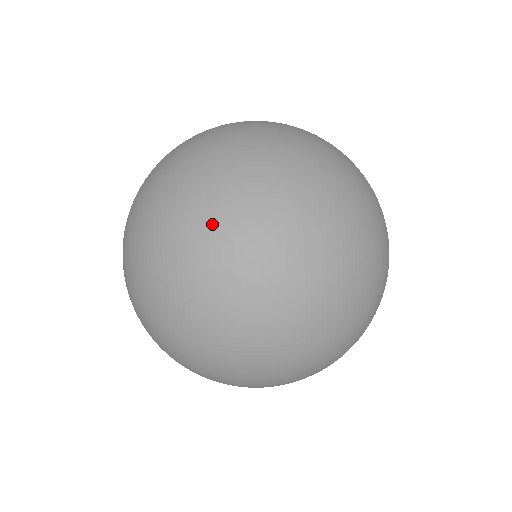
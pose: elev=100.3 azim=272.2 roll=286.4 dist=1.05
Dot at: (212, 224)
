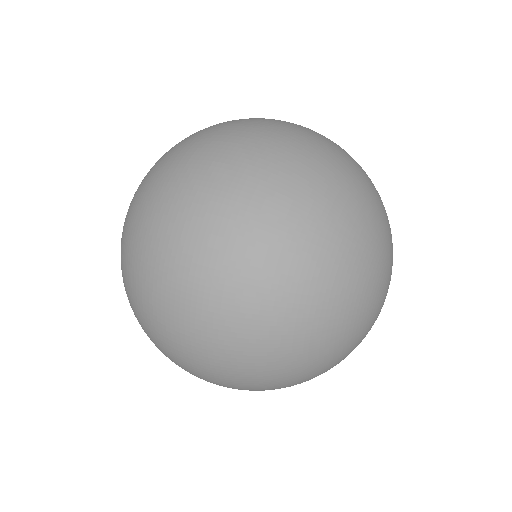
Dot at: (174, 191)
